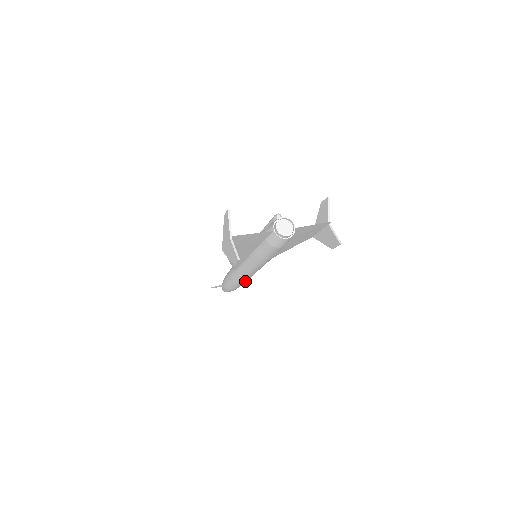
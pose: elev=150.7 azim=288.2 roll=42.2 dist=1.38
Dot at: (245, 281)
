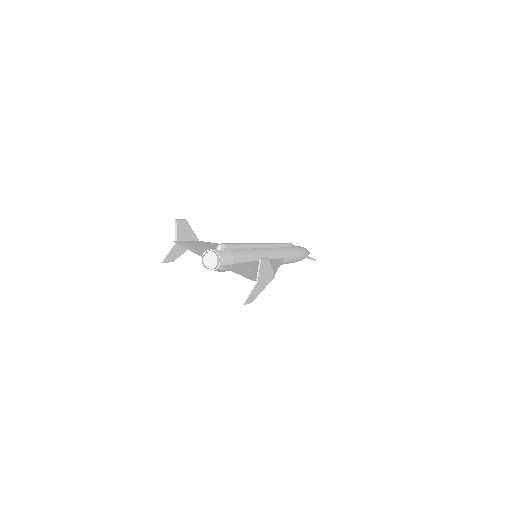
Dot at: occluded
